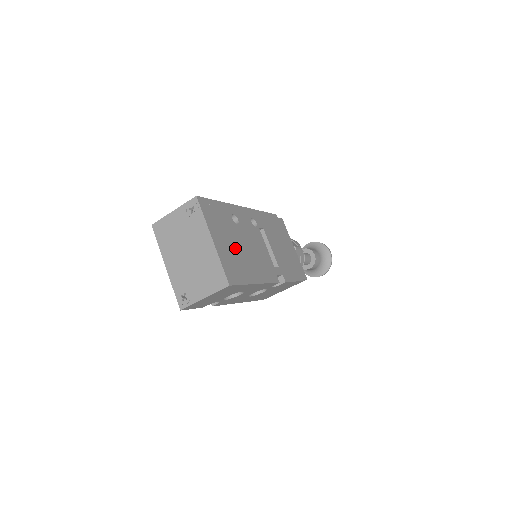
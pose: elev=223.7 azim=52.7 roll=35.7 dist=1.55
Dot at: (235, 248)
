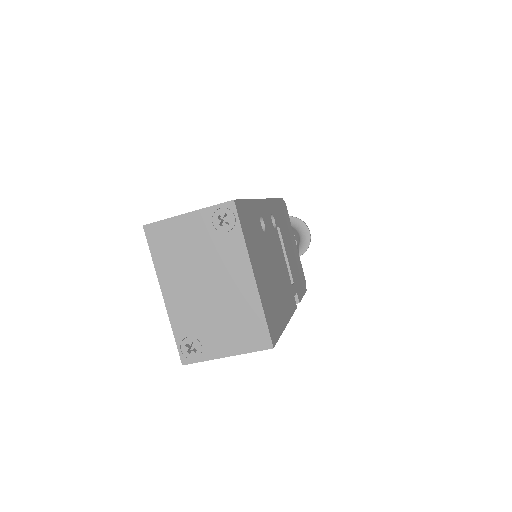
Dot at: (269, 276)
